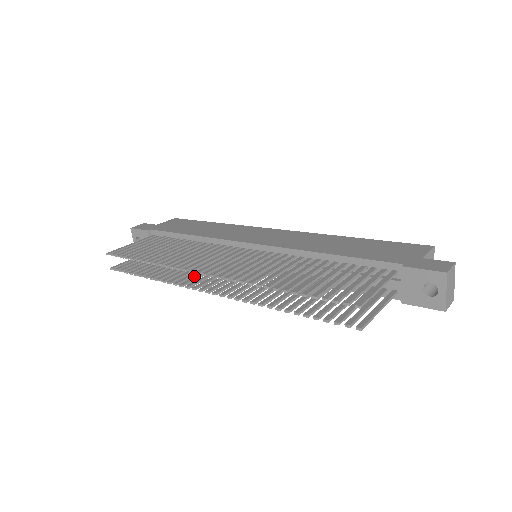
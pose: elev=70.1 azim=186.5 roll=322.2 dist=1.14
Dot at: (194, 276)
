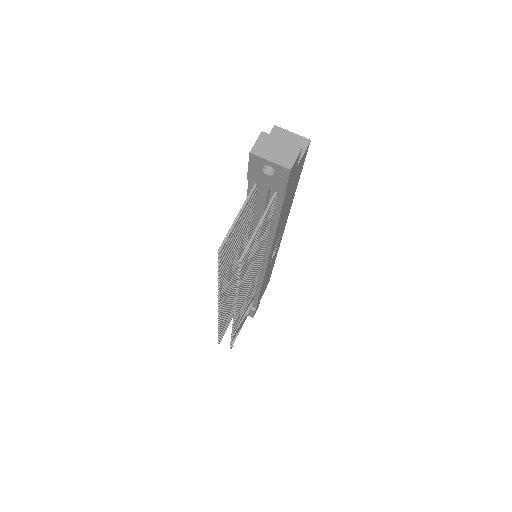
Dot at: occluded
